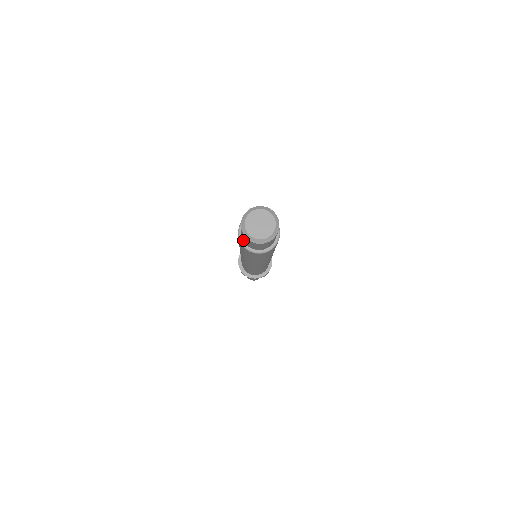
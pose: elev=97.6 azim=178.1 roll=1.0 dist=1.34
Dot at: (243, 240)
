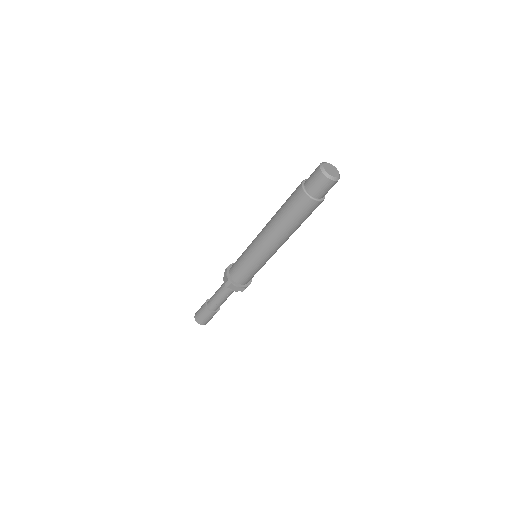
Dot at: (307, 189)
